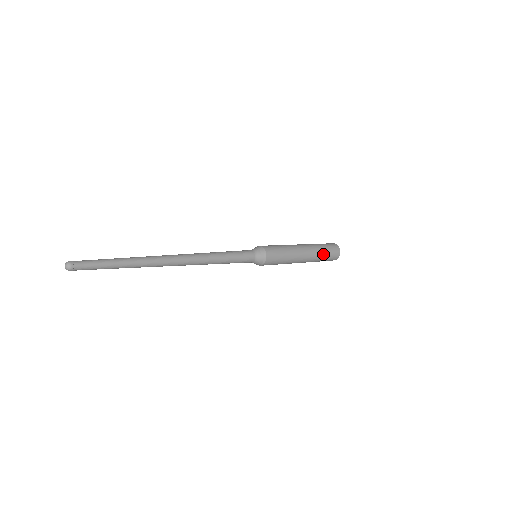
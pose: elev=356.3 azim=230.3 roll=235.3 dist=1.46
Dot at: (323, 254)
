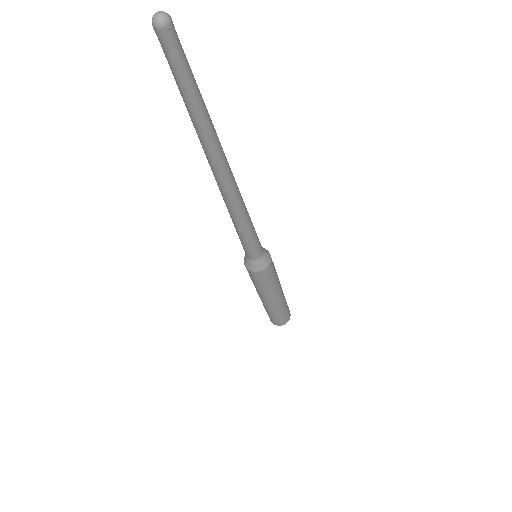
Dot at: occluded
